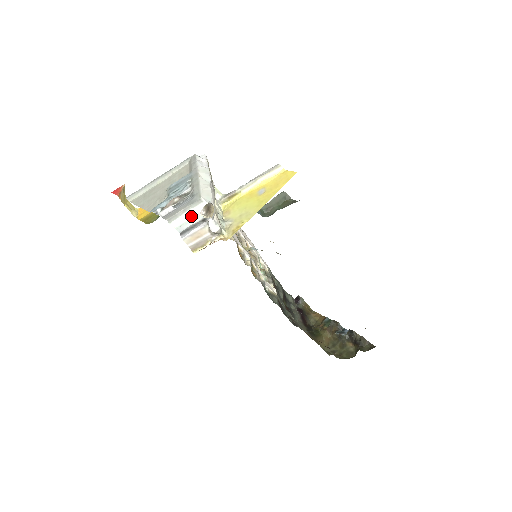
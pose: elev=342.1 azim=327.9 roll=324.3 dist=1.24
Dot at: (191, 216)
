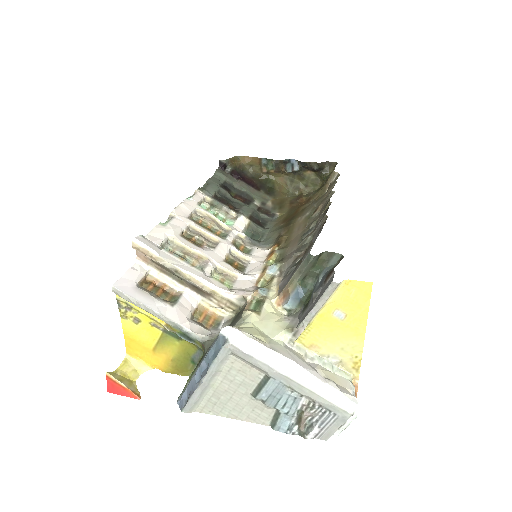
Dot at: (349, 424)
